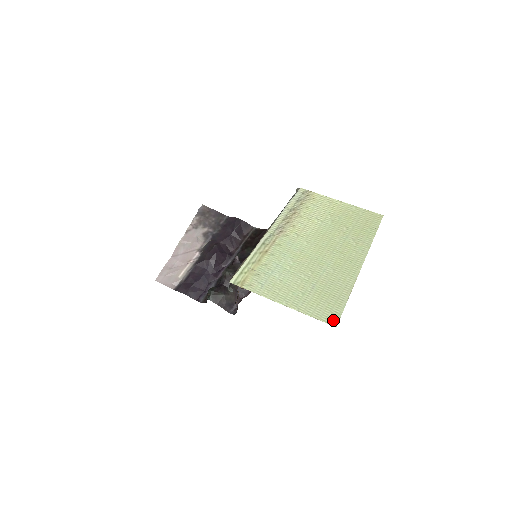
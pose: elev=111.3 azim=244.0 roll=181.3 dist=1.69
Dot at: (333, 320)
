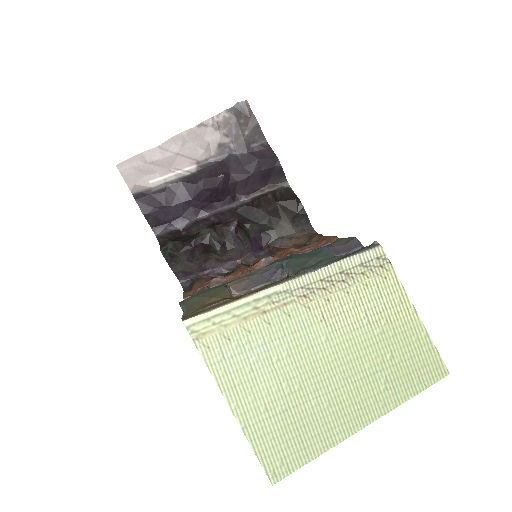
Dot at: (276, 473)
